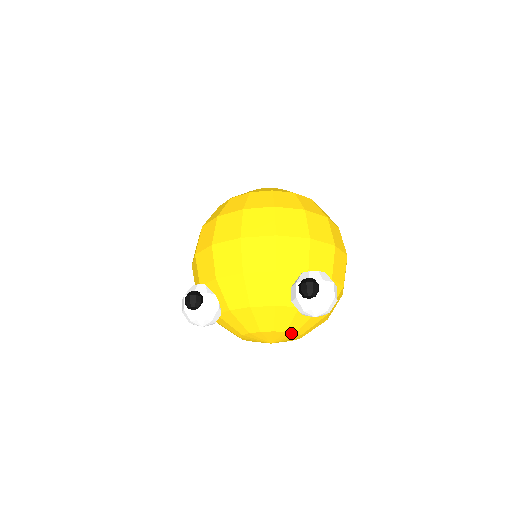
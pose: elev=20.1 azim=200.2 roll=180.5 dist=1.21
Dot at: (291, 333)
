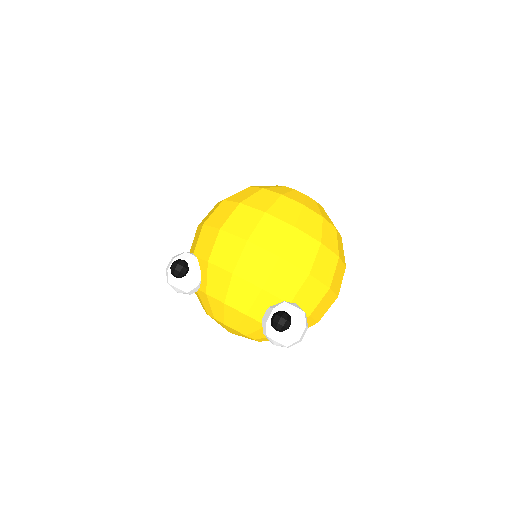
Dot at: (250, 338)
